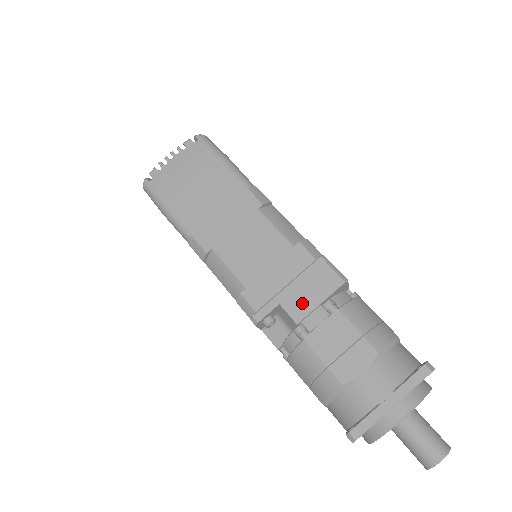
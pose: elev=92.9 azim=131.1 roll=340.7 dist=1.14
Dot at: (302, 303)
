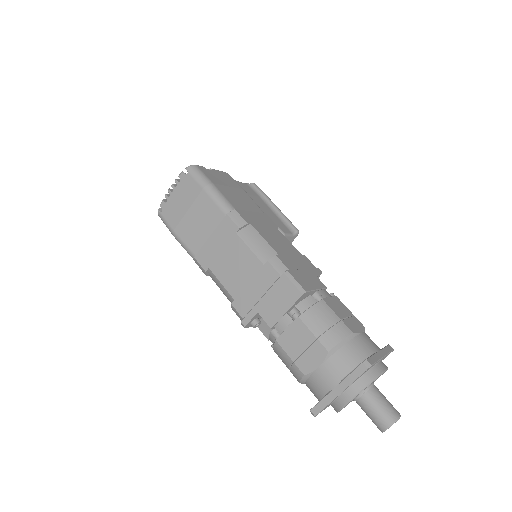
Dot at: (273, 312)
